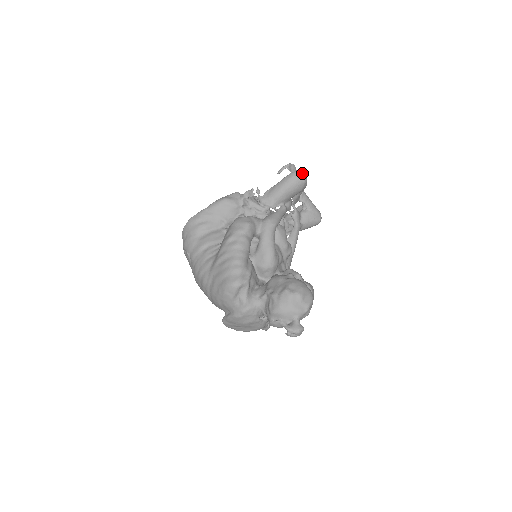
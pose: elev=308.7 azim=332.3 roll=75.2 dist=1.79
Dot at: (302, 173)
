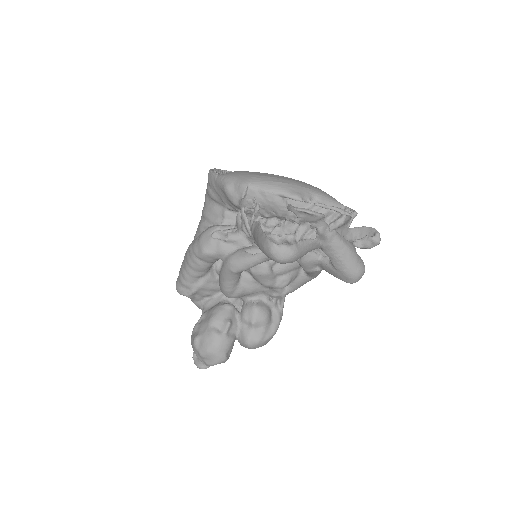
Dot at: (278, 252)
